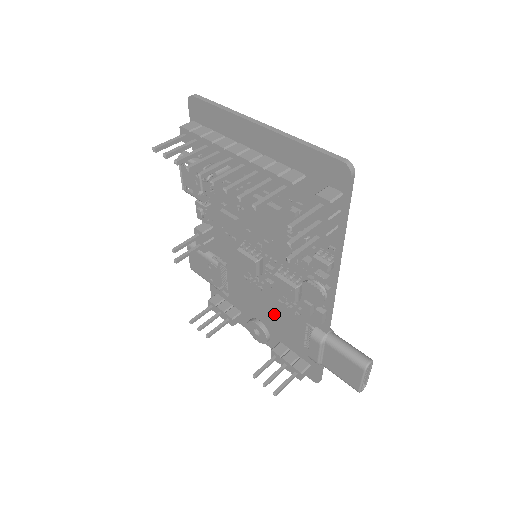
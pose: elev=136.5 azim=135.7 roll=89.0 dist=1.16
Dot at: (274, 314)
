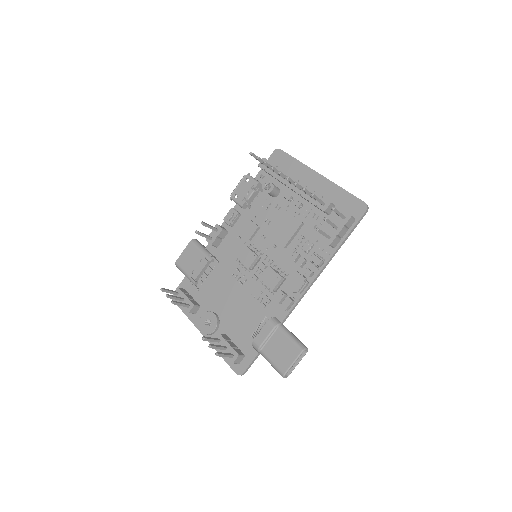
Dot at: (238, 307)
